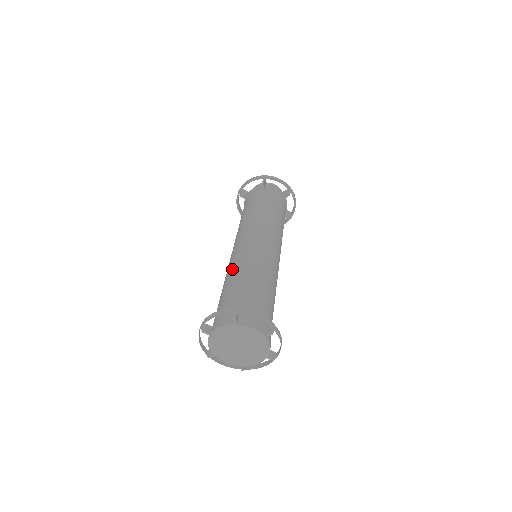
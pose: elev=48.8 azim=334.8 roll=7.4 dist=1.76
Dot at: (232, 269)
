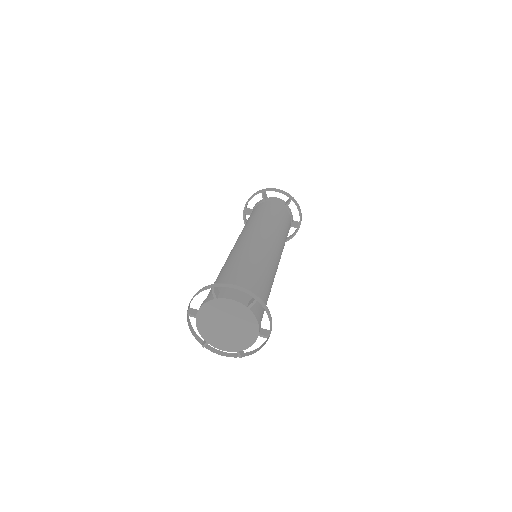
Dot at: (248, 255)
